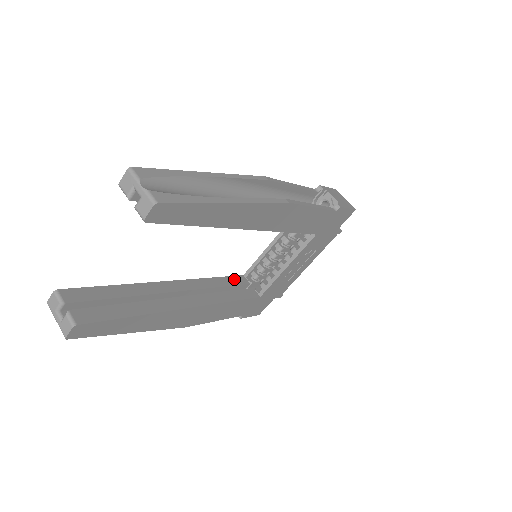
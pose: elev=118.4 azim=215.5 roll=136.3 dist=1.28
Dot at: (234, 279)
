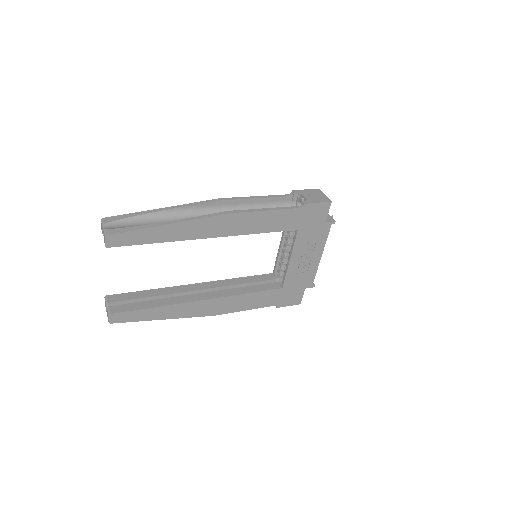
Dot at: (260, 277)
